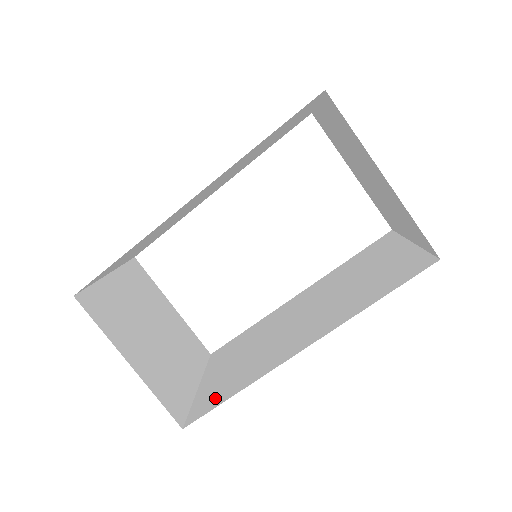
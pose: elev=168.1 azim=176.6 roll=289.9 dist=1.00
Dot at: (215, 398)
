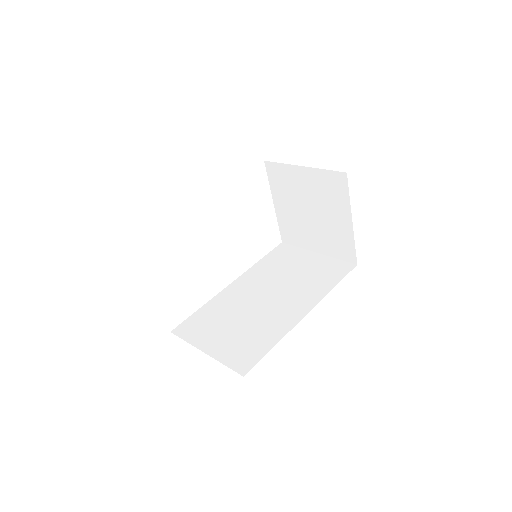
Dot at: (251, 353)
